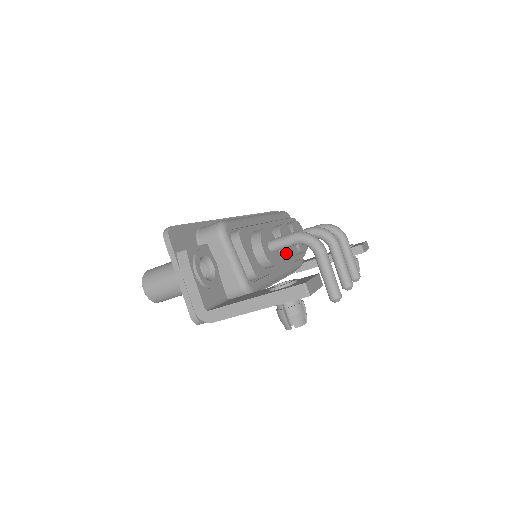
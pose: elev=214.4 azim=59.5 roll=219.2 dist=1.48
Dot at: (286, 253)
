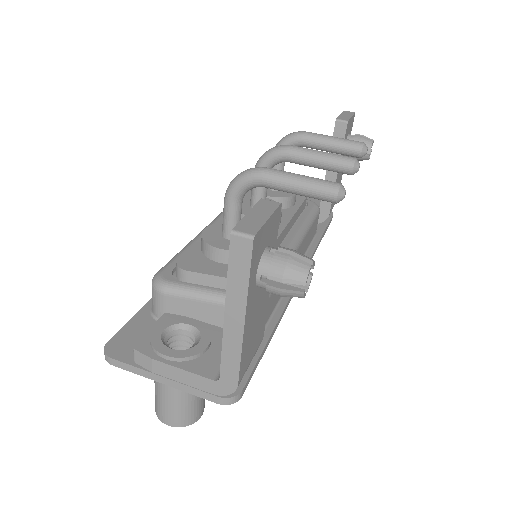
Dot at: occluded
